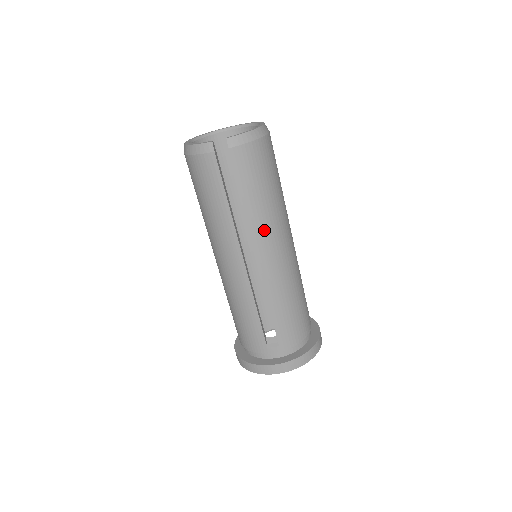
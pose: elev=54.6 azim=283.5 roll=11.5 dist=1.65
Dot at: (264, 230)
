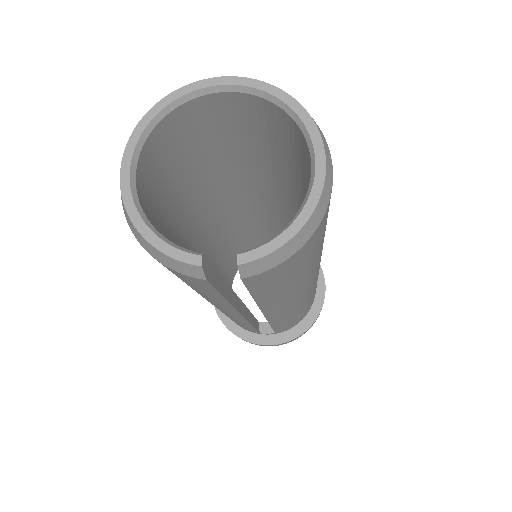
Dot at: (284, 302)
